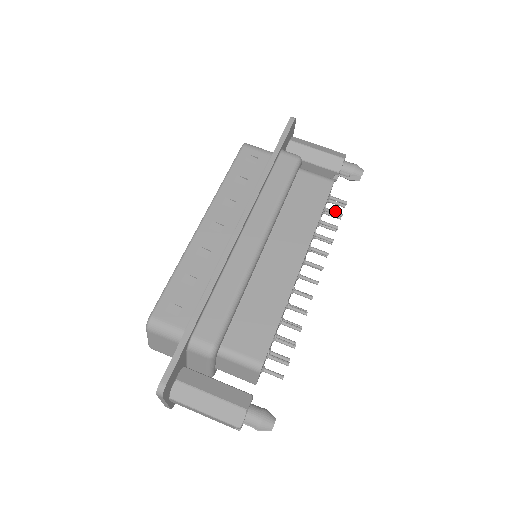
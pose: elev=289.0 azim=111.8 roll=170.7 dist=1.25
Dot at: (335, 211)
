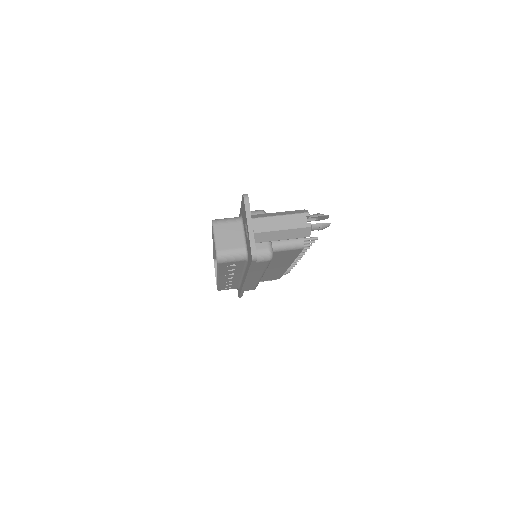
Dot at: occluded
